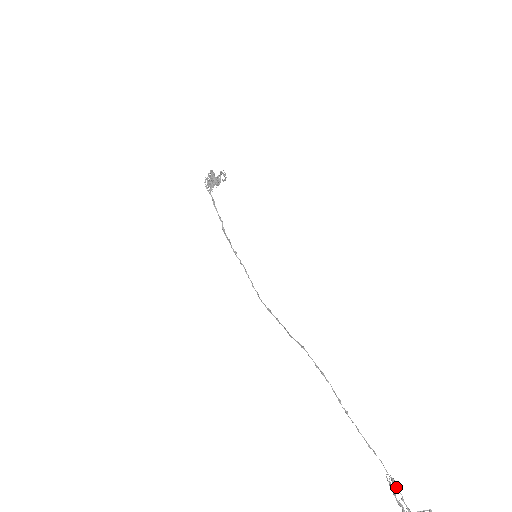
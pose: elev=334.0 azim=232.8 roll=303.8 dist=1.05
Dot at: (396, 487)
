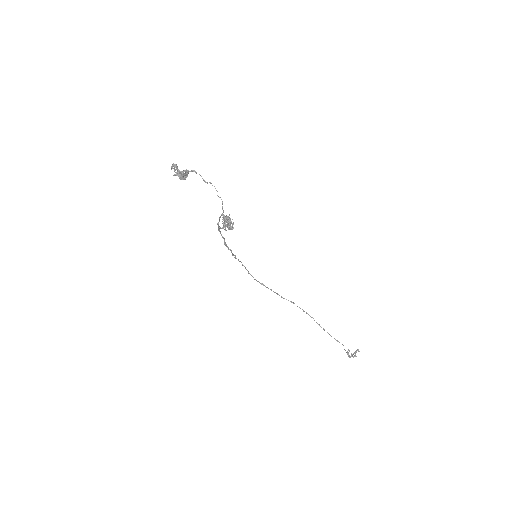
Dot at: occluded
